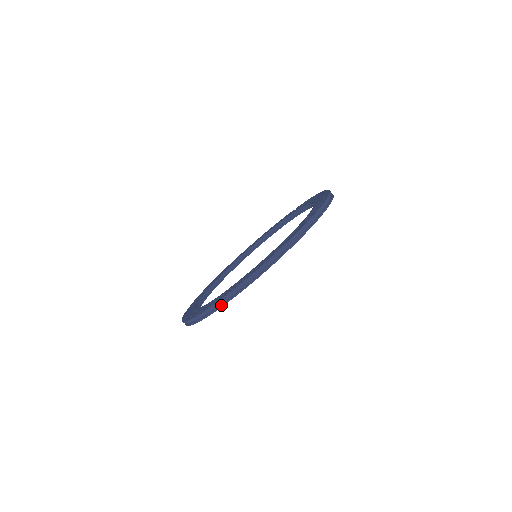
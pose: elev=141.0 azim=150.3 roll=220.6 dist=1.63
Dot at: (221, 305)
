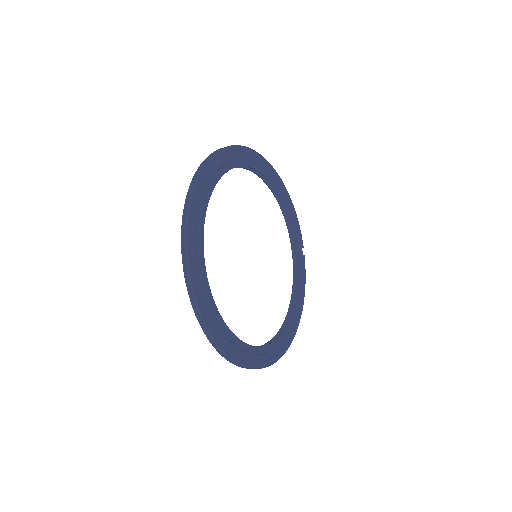
Dot at: (186, 221)
